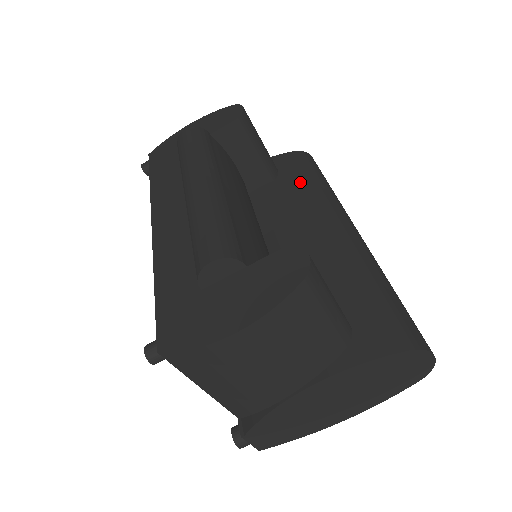
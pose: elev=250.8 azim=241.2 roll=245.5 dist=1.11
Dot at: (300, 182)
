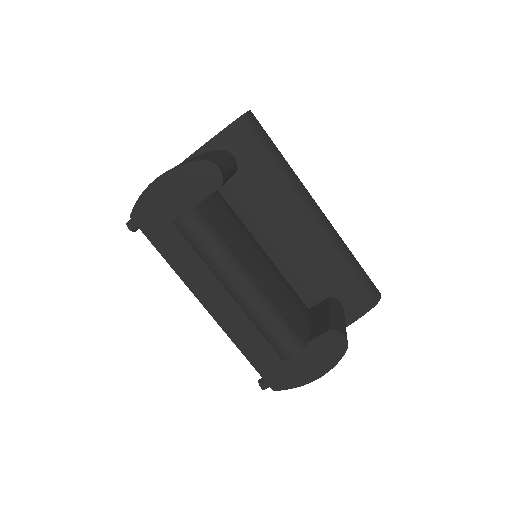
Dot at: (262, 172)
